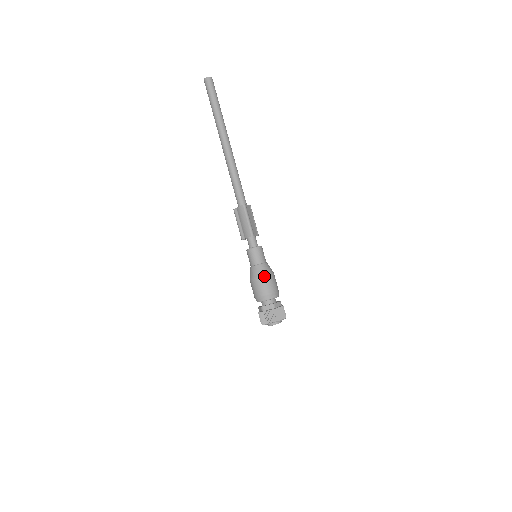
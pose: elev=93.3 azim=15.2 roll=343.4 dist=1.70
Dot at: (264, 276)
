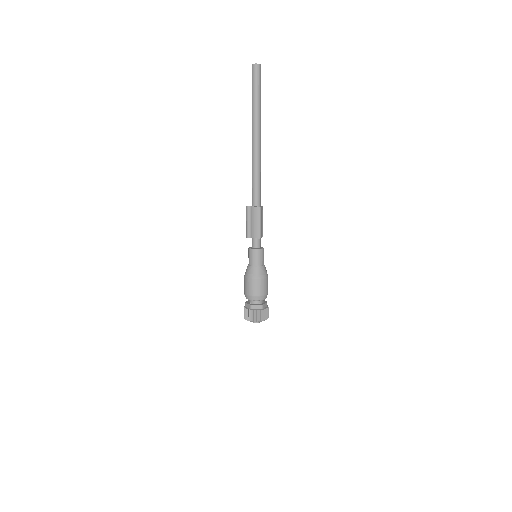
Dot at: (261, 279)
